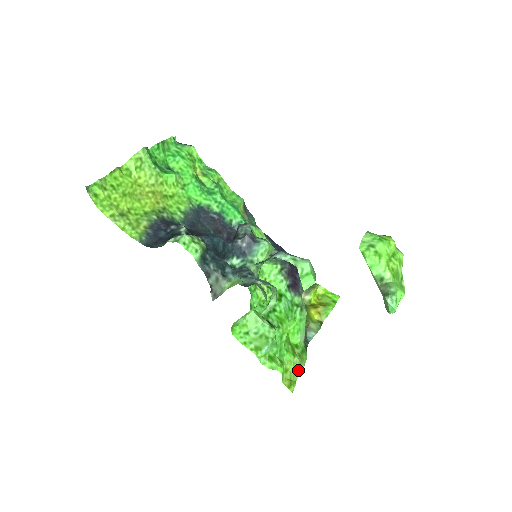
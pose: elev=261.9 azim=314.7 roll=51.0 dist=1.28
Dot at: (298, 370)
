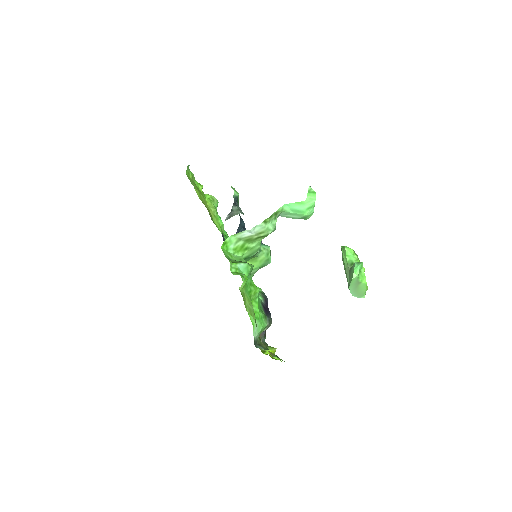
Dot at: (250, 311)
